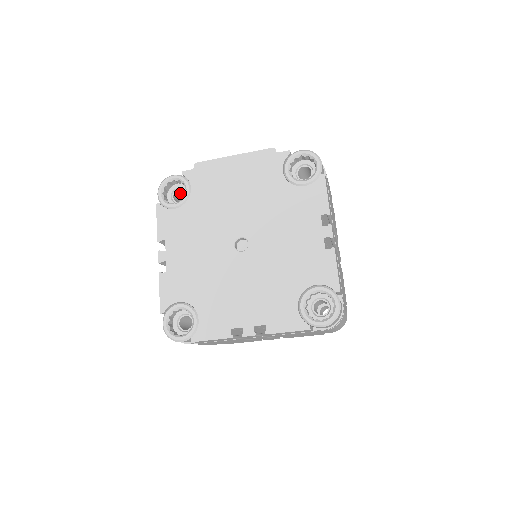
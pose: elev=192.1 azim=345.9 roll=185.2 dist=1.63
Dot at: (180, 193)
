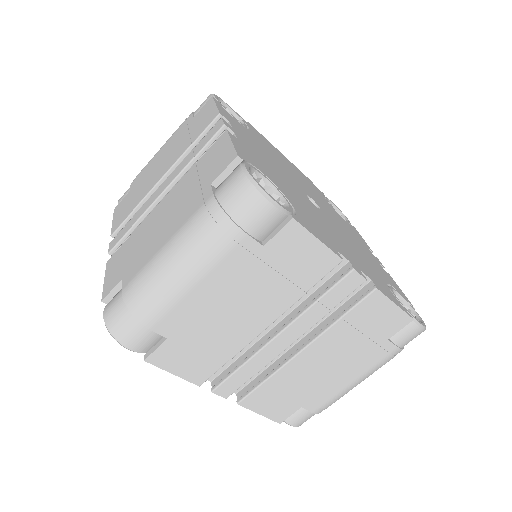
Dot at: occluded
